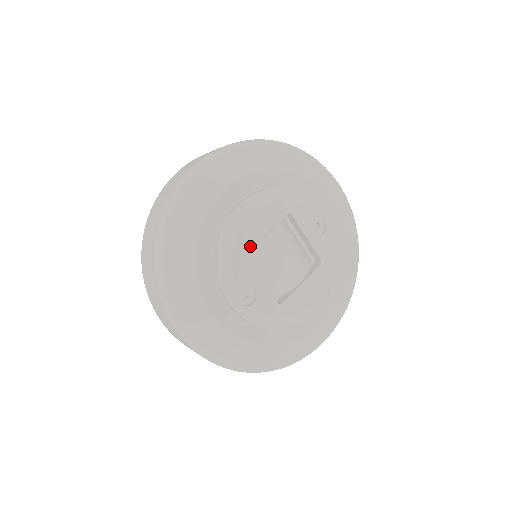
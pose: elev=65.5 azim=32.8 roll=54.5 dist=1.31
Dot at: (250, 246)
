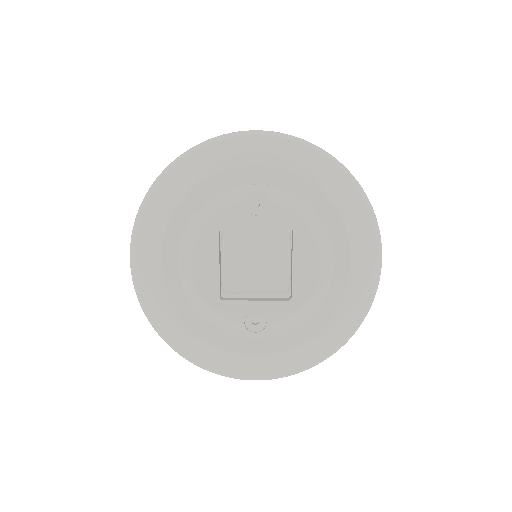
Dot at: (217, 288)
